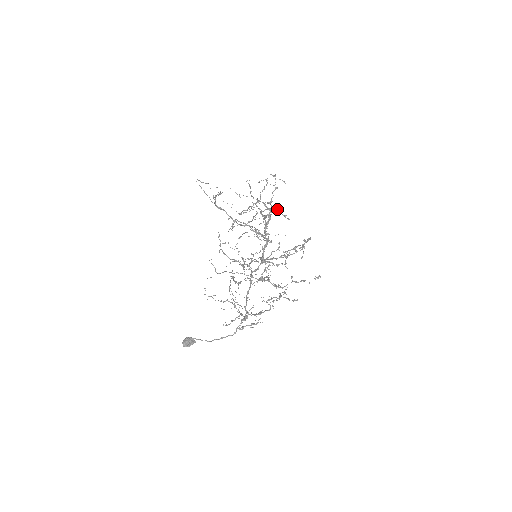
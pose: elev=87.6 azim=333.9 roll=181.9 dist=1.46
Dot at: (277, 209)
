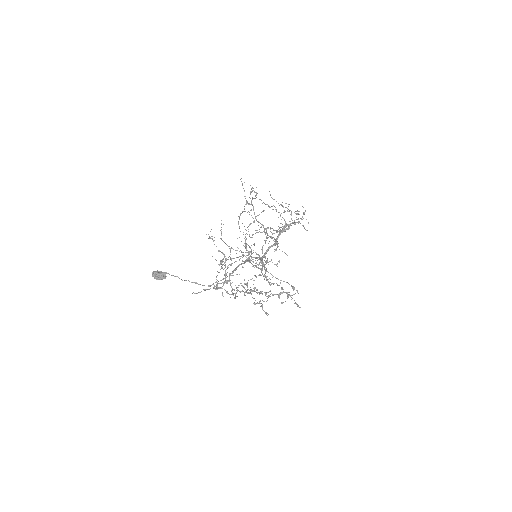
Dot at: occluded
